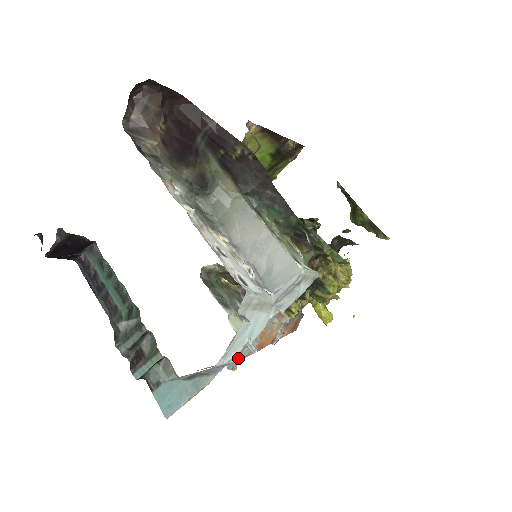
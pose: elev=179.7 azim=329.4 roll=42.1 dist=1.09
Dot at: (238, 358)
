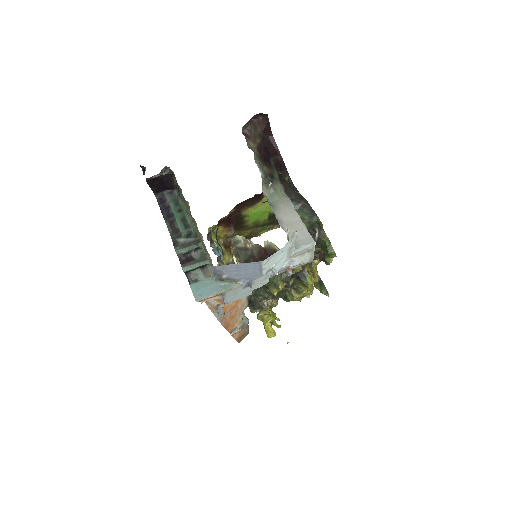
Dot at: (264, 275)
